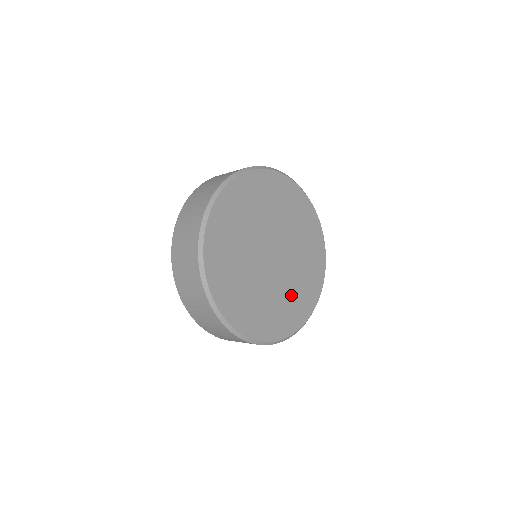
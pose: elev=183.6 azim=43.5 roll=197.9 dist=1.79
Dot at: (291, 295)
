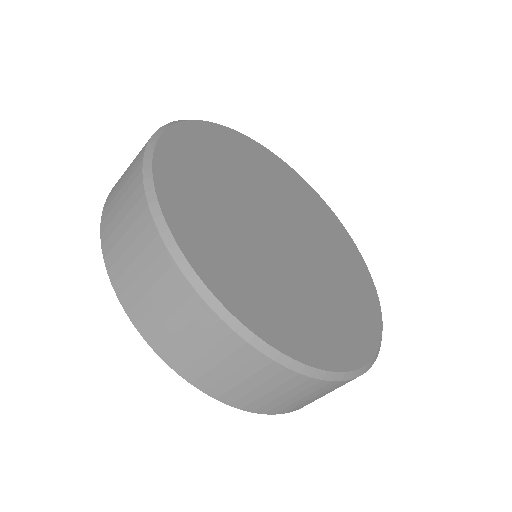
Dot at: (337, 297)
